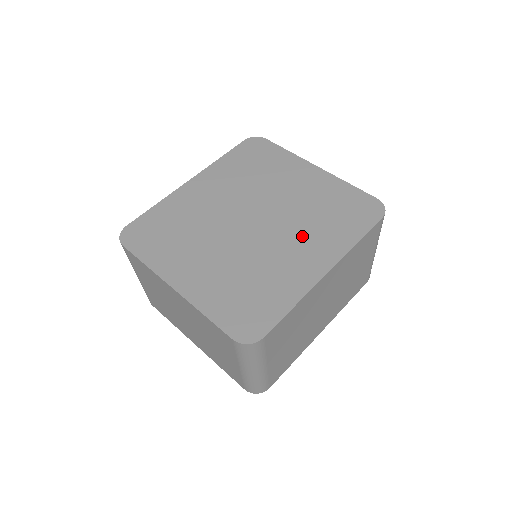
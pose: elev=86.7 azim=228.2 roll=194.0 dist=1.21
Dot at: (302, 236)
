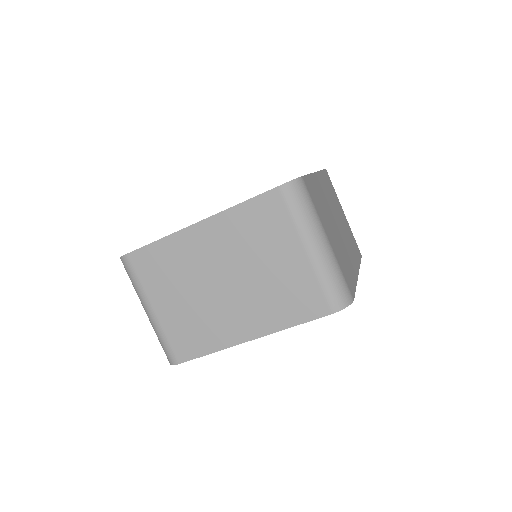
Dot at: occluded
